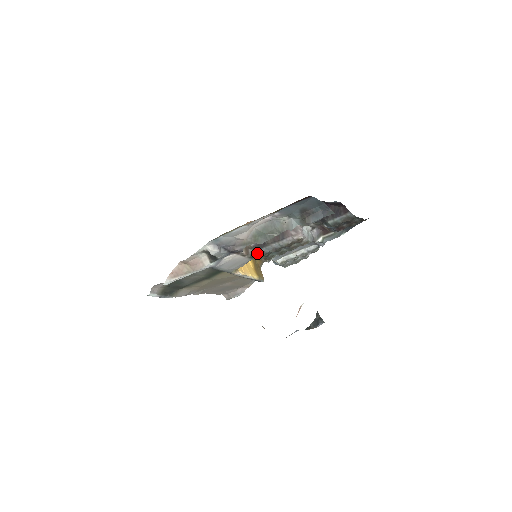
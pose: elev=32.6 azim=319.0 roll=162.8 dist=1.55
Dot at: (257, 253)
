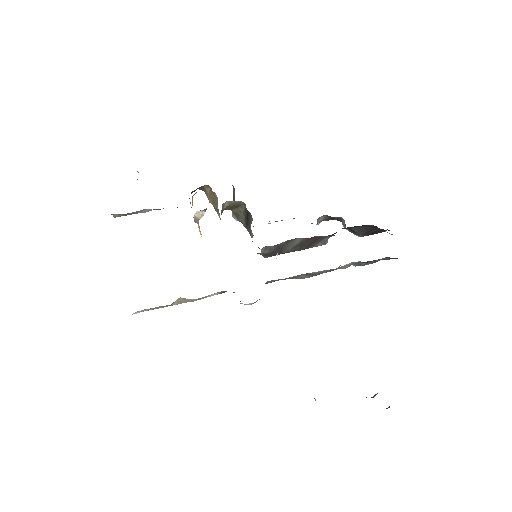
Dot at: occluded
